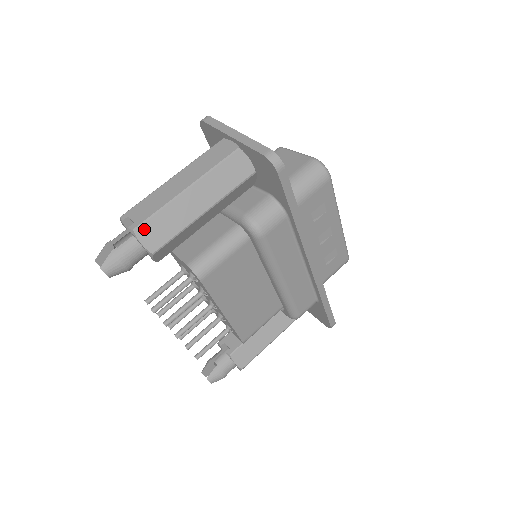
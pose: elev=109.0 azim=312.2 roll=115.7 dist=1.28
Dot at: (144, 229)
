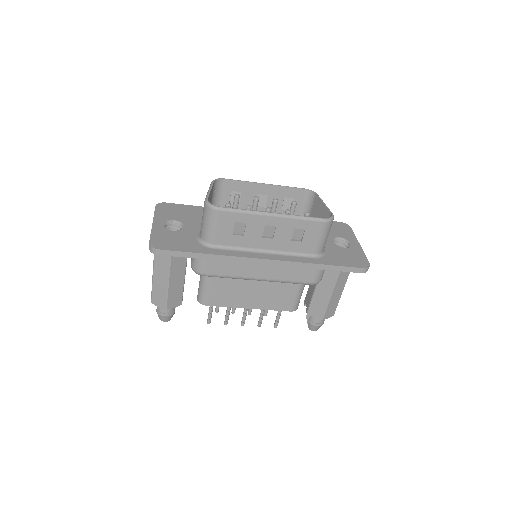
Dot at: (154, 300)
